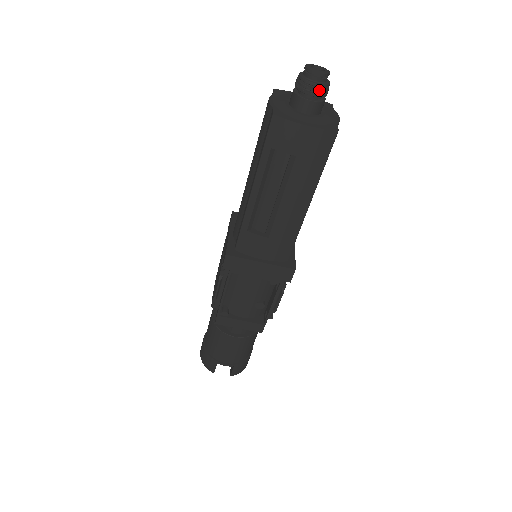
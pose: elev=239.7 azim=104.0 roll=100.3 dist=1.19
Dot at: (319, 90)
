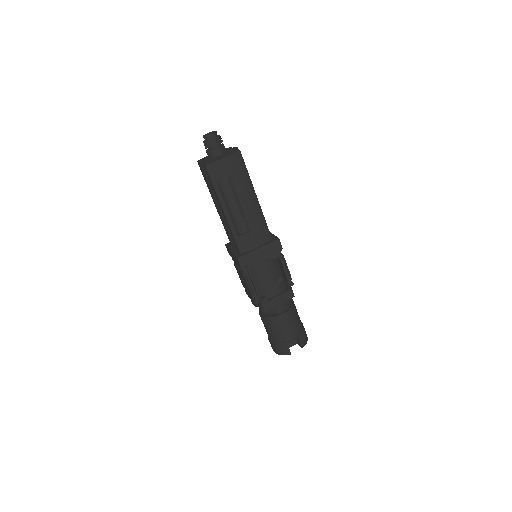
Dot at: (217, 141)
